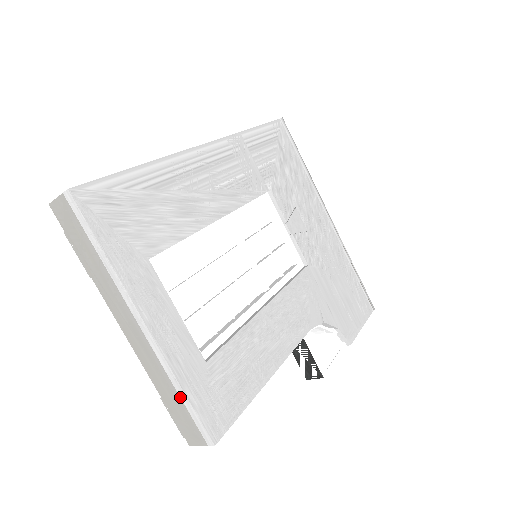
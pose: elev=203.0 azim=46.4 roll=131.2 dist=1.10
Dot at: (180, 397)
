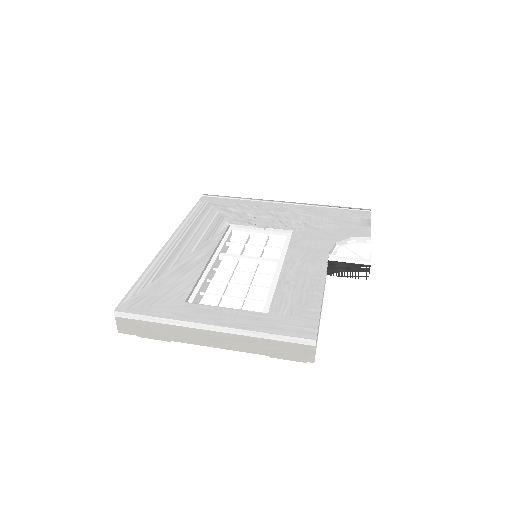
Dot at: (271, 340)
